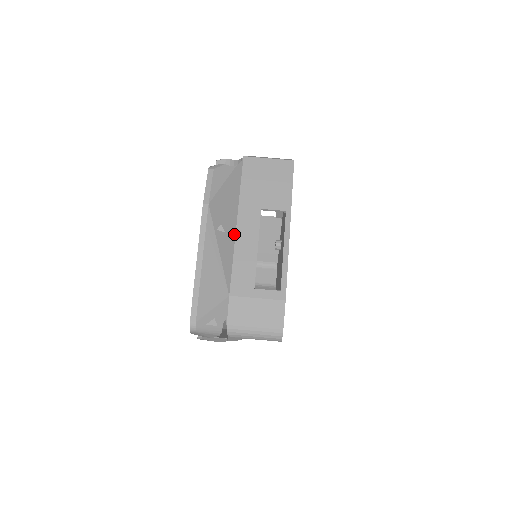
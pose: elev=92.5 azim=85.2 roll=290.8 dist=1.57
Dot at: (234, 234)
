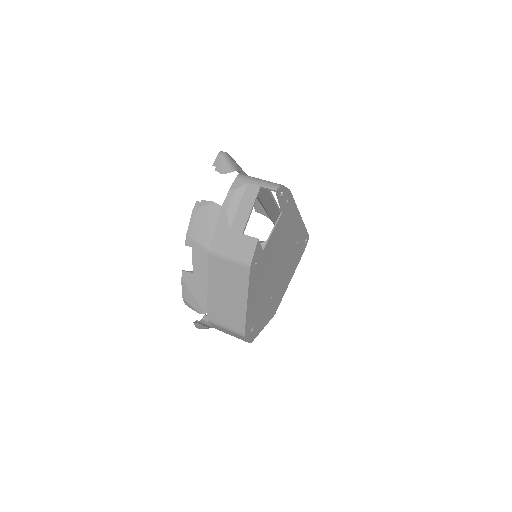
Dot at: occluded
